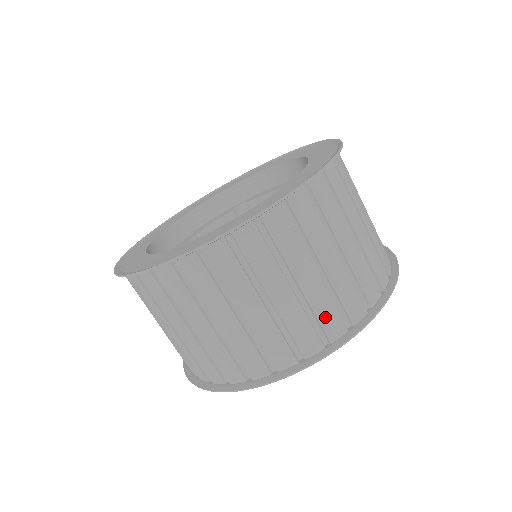
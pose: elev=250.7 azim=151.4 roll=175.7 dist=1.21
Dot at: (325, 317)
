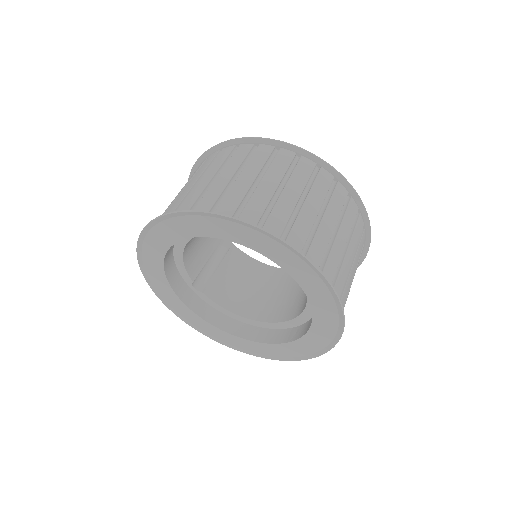
Dot at: (344, 296)
